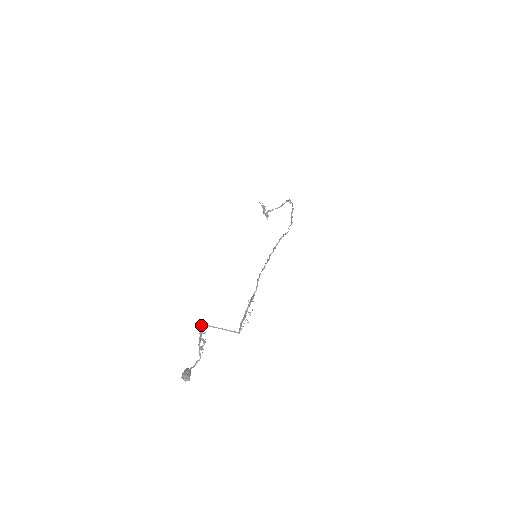
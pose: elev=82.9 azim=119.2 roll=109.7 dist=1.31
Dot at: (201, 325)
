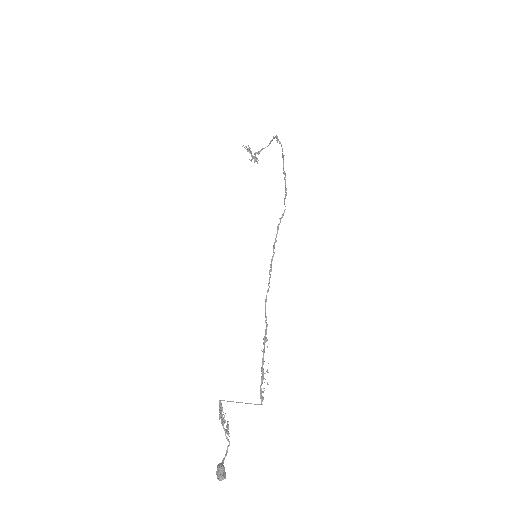
Dot at: occluded
